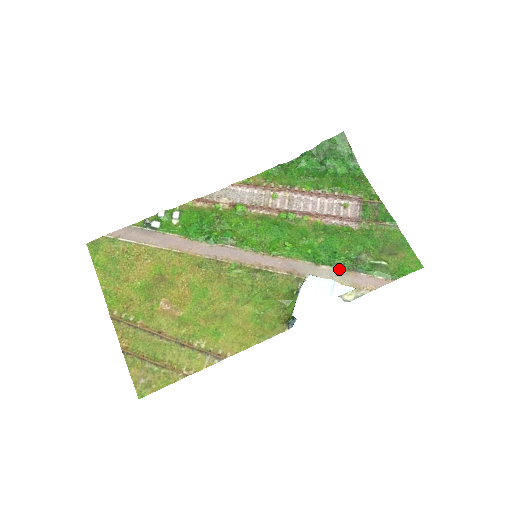
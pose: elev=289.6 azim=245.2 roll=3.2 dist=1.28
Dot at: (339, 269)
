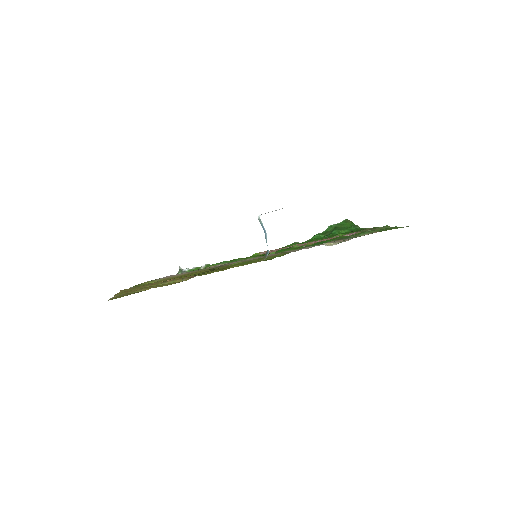
Dot at: (327, 242)
